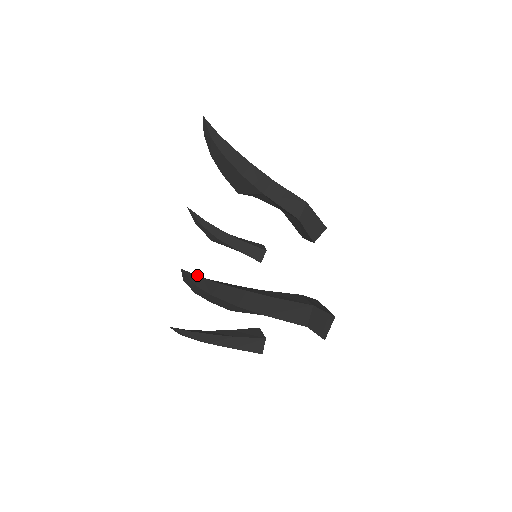
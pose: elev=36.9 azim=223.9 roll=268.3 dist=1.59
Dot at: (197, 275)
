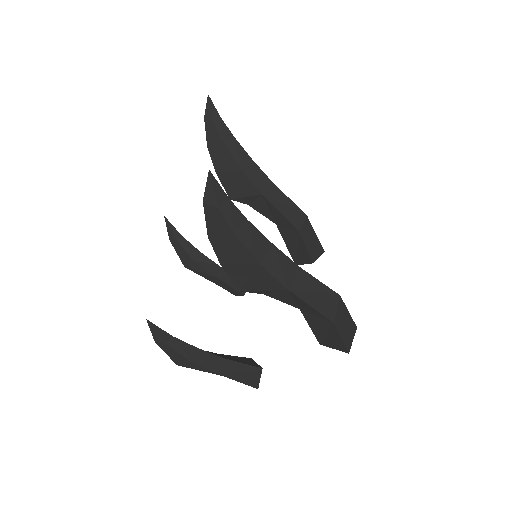
Dot at: occluded
